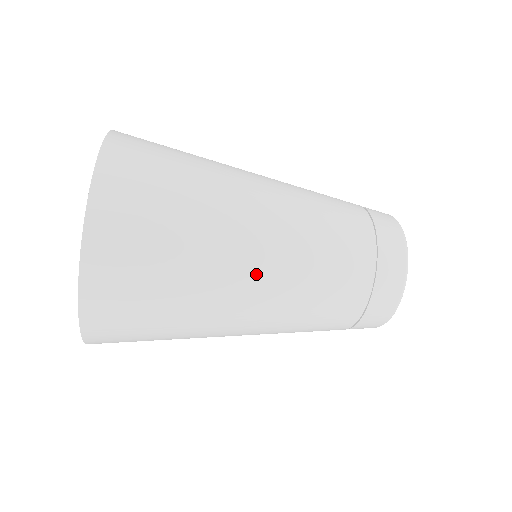
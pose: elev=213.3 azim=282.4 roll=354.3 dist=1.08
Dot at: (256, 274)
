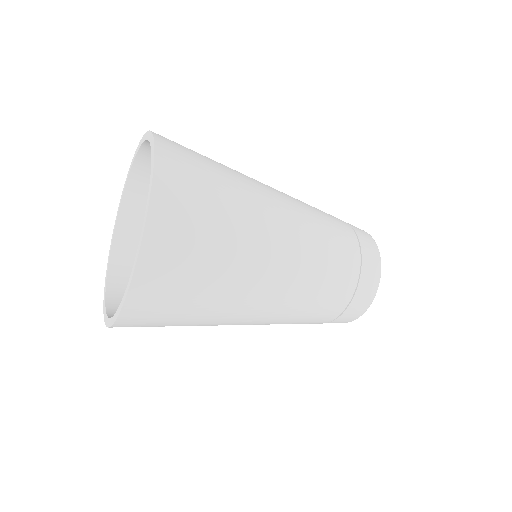
Dot at: (282, 227)
